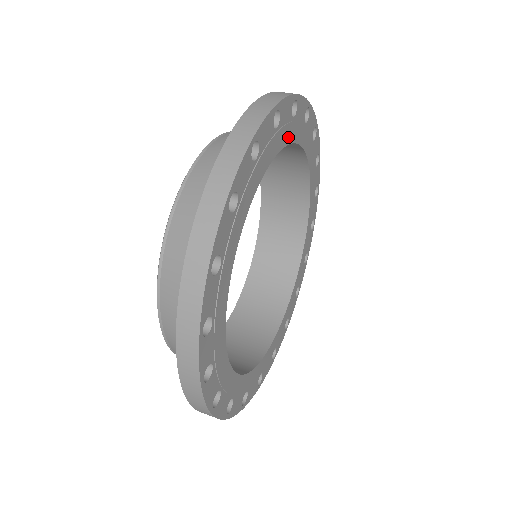
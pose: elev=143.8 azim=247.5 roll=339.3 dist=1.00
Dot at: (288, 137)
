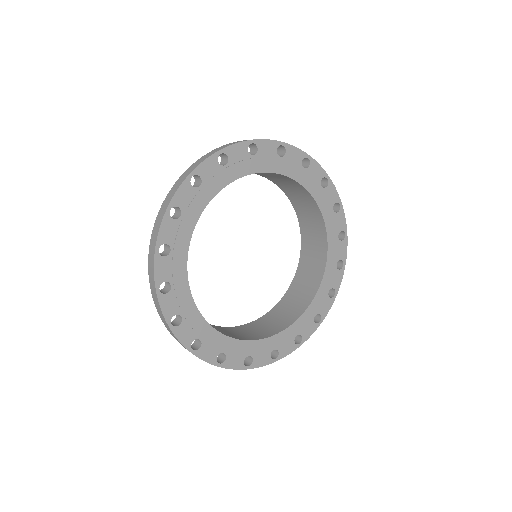
Dot at: (273, 168)
